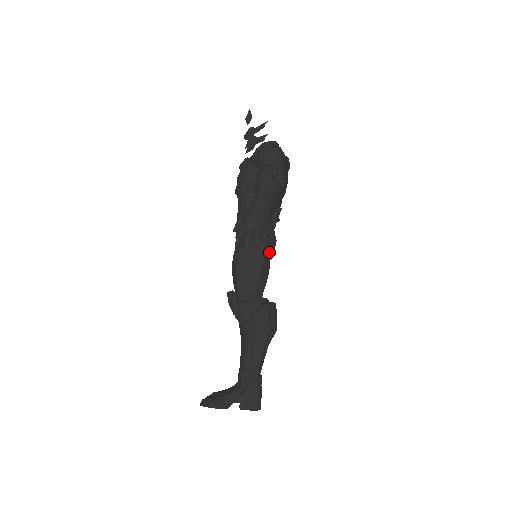
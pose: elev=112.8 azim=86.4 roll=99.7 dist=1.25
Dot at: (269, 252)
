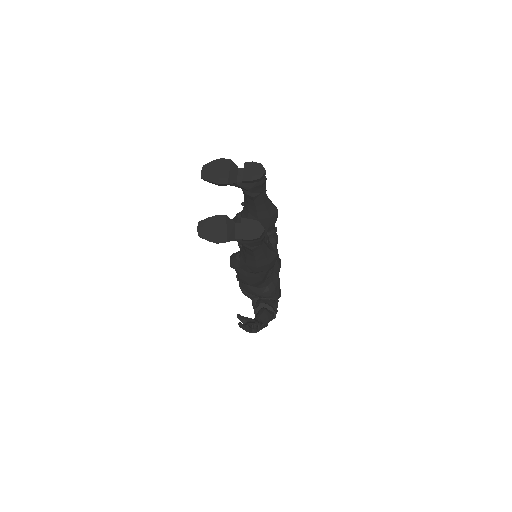
Dot at: occluded
